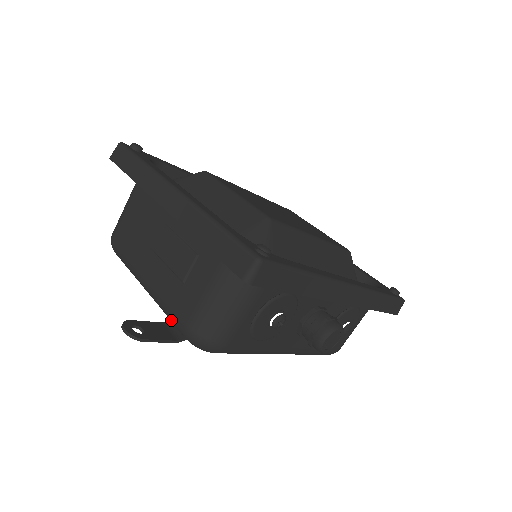
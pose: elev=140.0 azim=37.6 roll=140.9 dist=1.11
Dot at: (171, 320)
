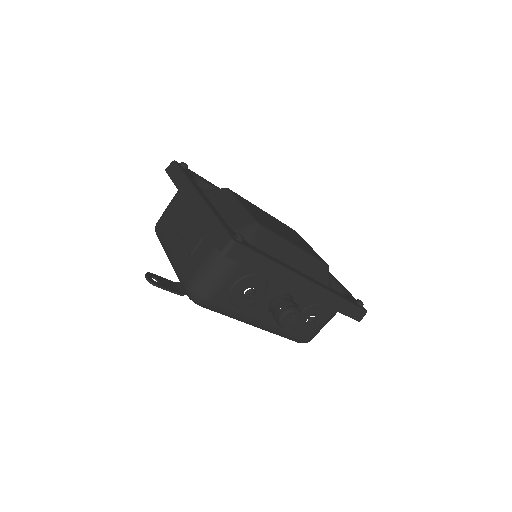
Dot at: (179, 280)
